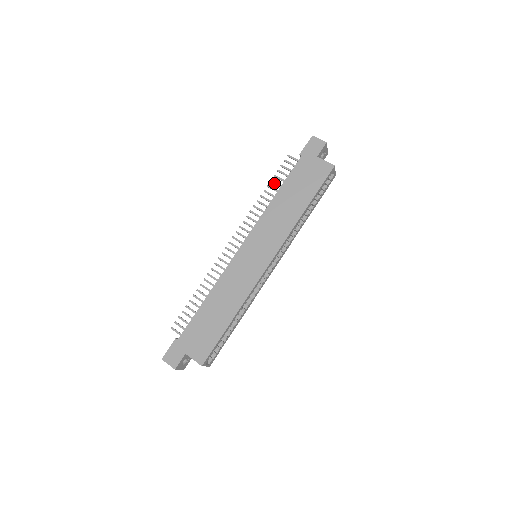
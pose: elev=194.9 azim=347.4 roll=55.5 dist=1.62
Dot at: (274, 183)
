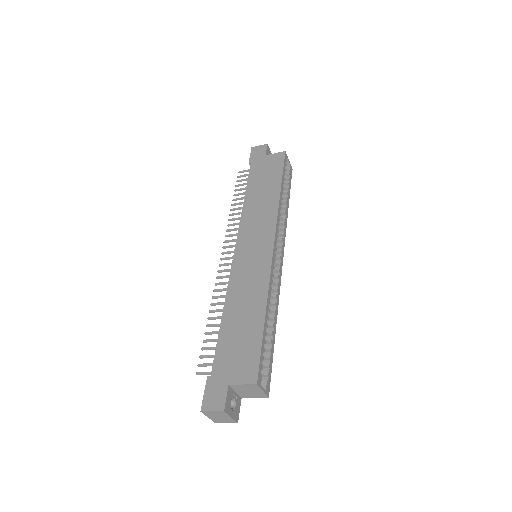
Dot at: (238, 194)
